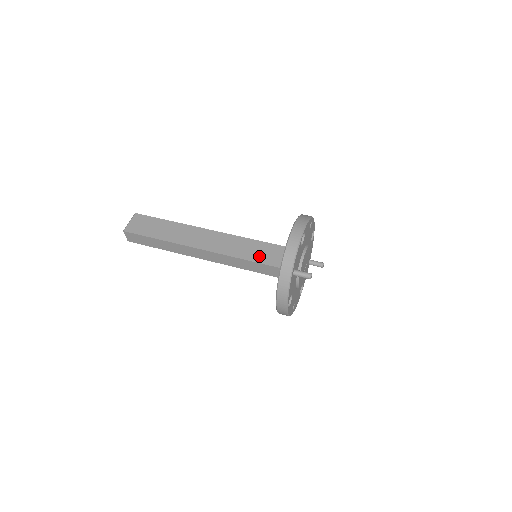
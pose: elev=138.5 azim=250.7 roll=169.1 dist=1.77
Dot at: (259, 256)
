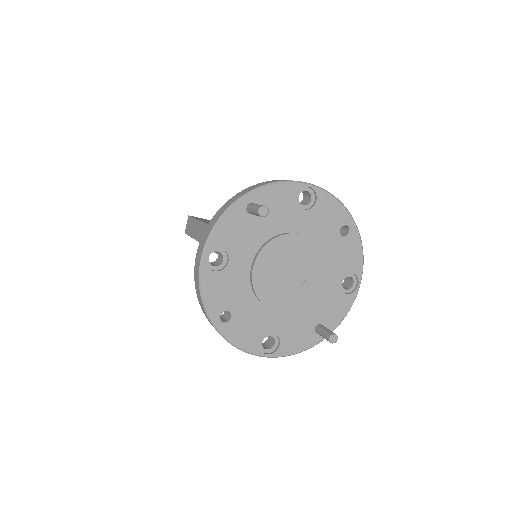
Dot at: occluded
